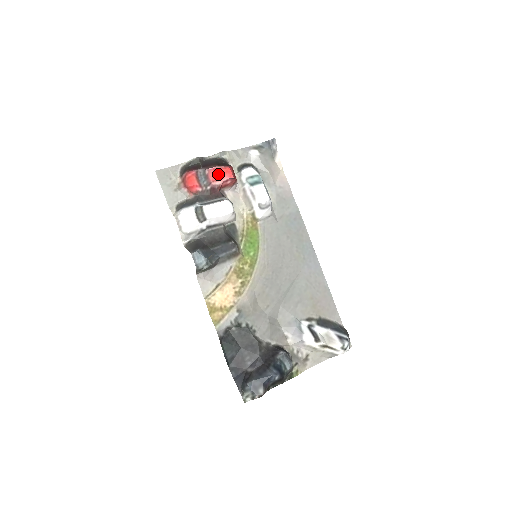
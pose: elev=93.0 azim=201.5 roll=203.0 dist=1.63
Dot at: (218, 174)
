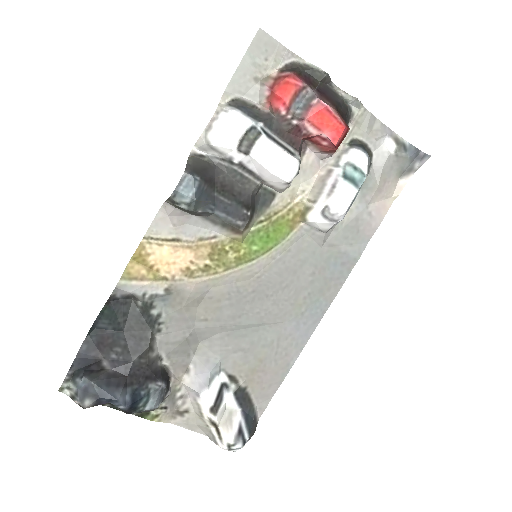
Dot at: (324, 119)
